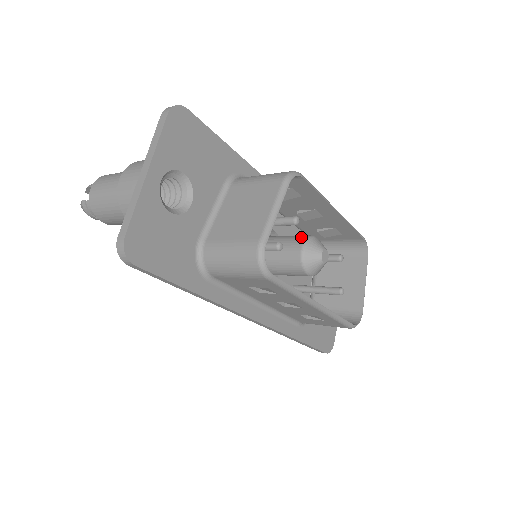
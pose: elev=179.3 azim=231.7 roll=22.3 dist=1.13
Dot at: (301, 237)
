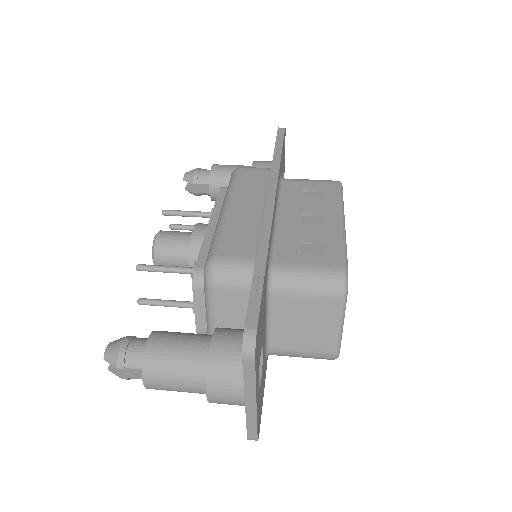
Dot at: occluded
